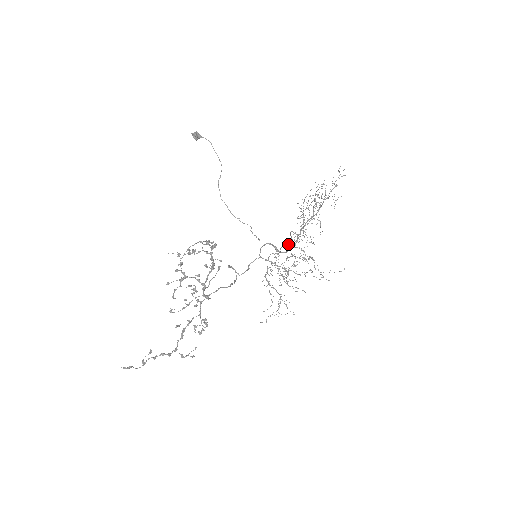
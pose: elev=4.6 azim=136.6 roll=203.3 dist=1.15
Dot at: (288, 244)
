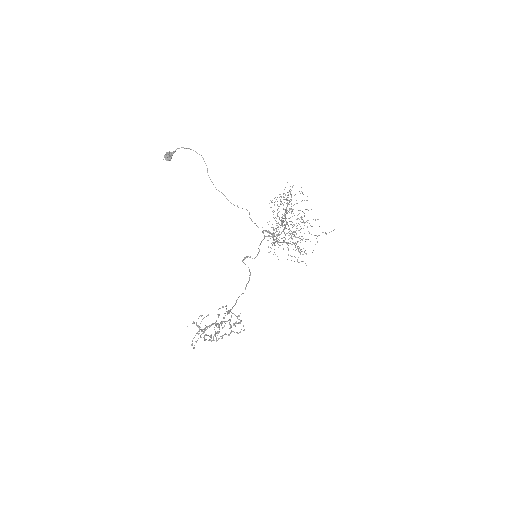
Dot at: occluded
